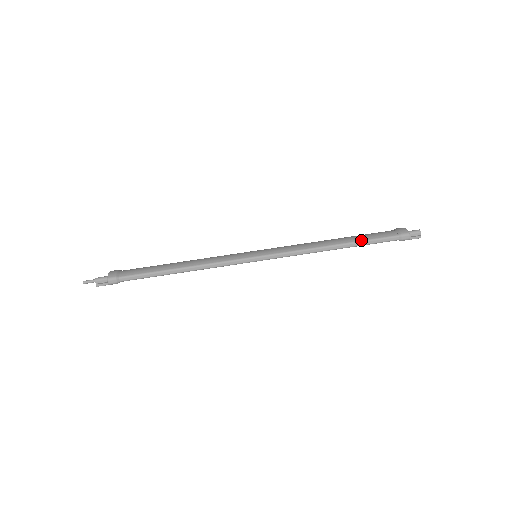
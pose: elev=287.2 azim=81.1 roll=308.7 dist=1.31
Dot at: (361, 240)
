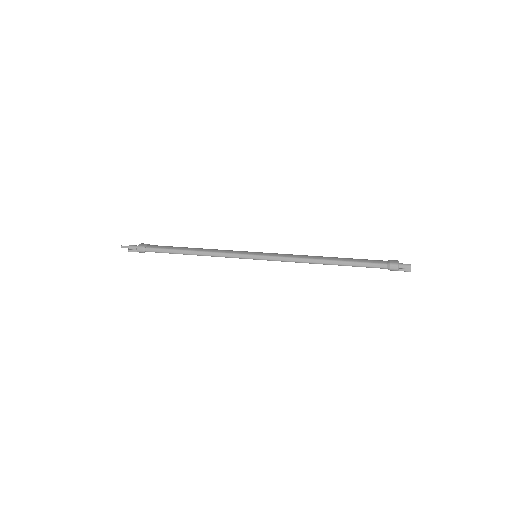
Dot at: (350, 261)
